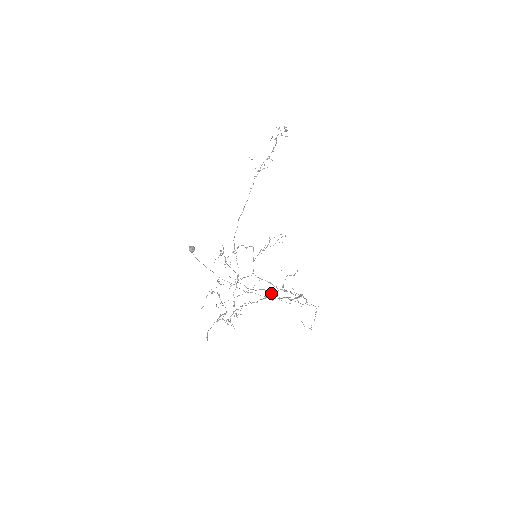
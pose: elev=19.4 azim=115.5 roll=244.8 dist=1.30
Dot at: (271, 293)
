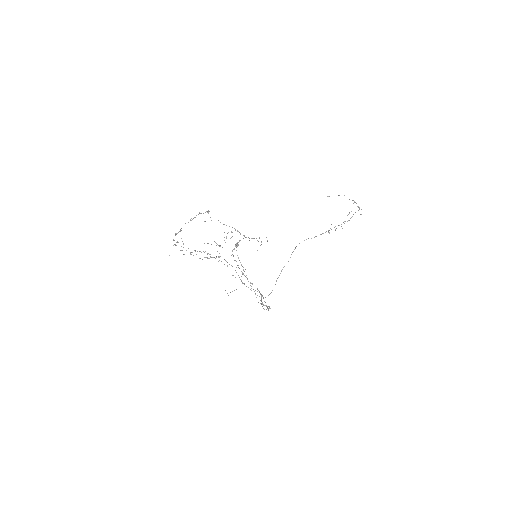
Dot at: (217, 251)
